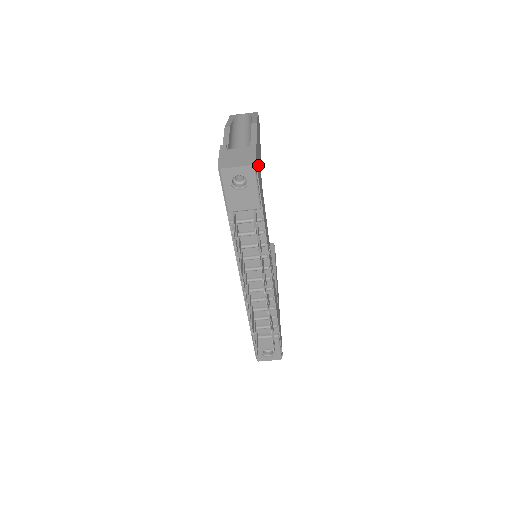
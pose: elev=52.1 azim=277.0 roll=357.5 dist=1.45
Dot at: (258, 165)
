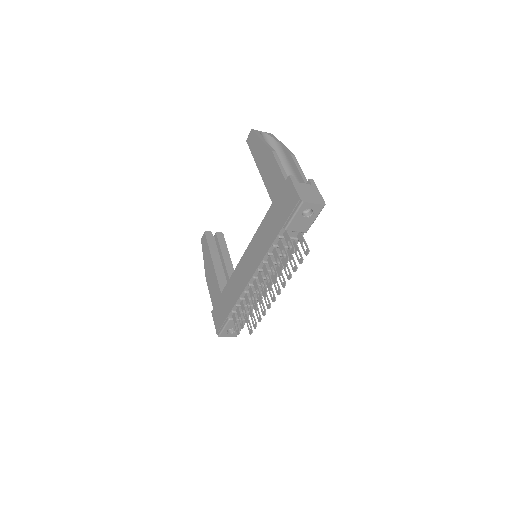
Dot at: occluded
